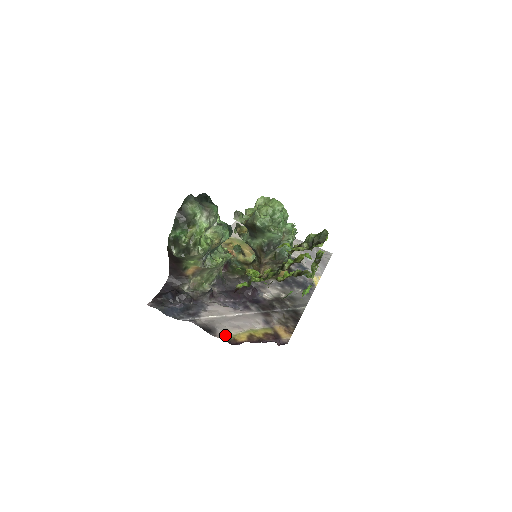
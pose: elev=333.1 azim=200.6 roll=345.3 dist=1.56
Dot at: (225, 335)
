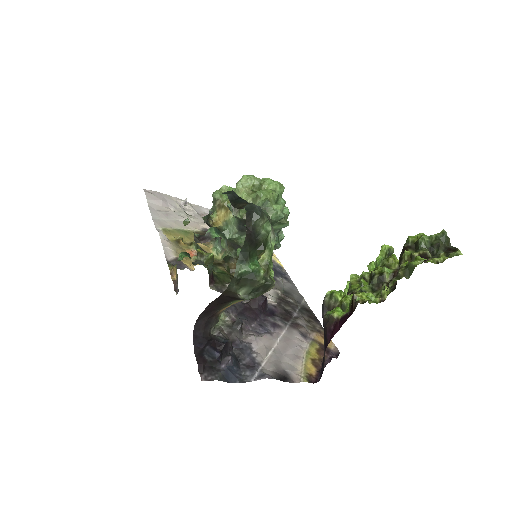
Dot at: (299, 375)
